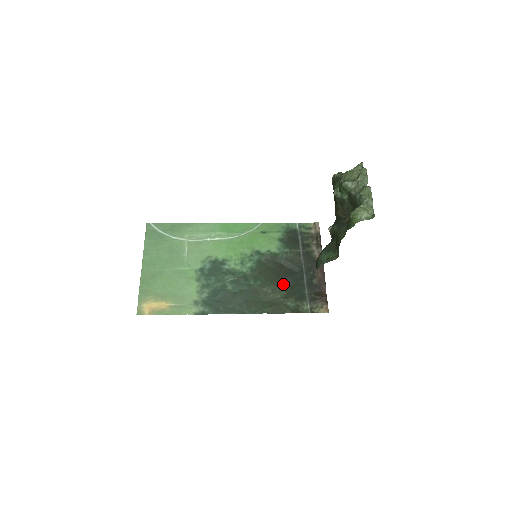
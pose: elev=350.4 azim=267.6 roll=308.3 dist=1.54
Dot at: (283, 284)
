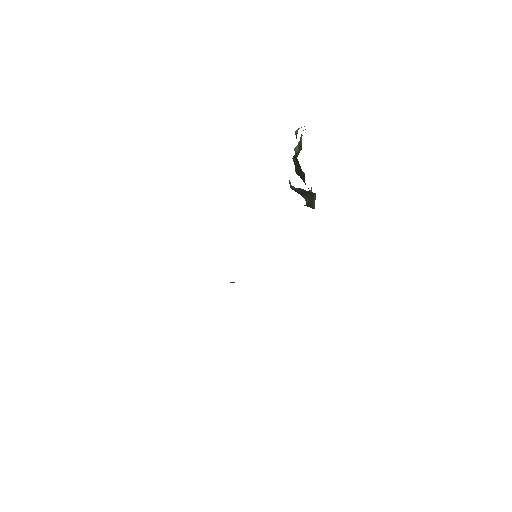
Dot at: occluded
